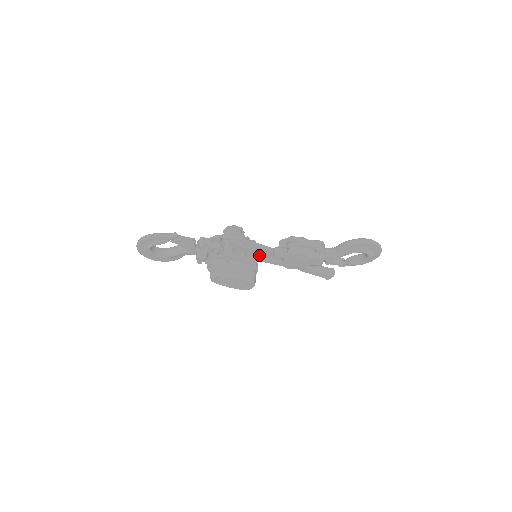
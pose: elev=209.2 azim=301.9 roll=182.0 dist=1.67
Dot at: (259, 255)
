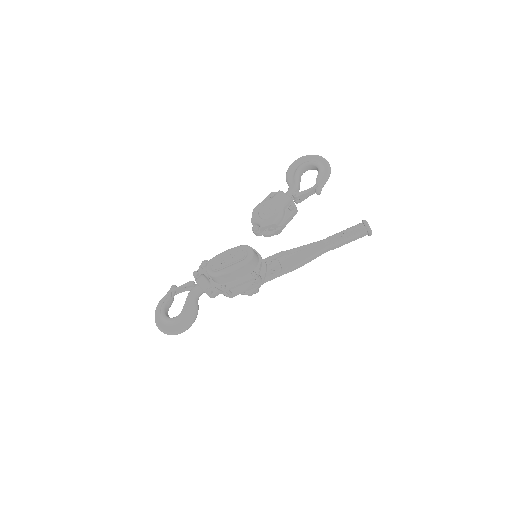
Dot at: (276, 268)
